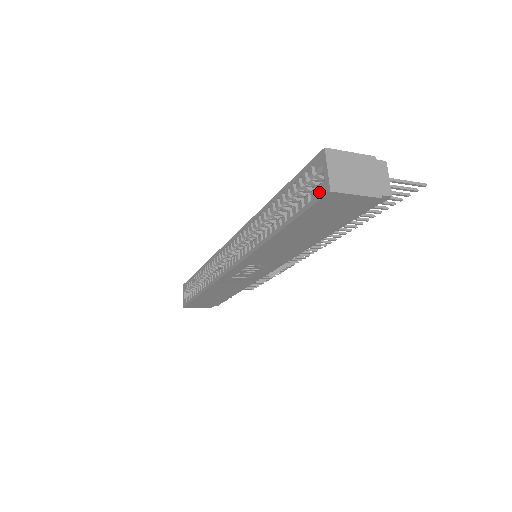
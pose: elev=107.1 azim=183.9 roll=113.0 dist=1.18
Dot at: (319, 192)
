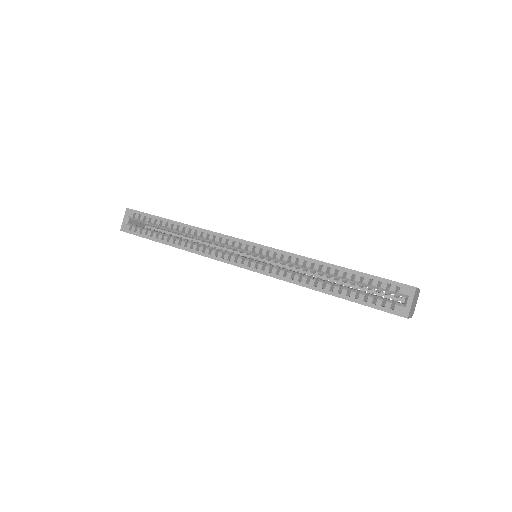
Dot at: (396, 310)
